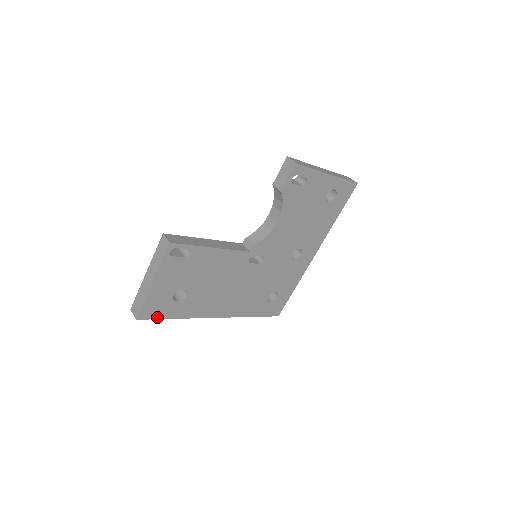
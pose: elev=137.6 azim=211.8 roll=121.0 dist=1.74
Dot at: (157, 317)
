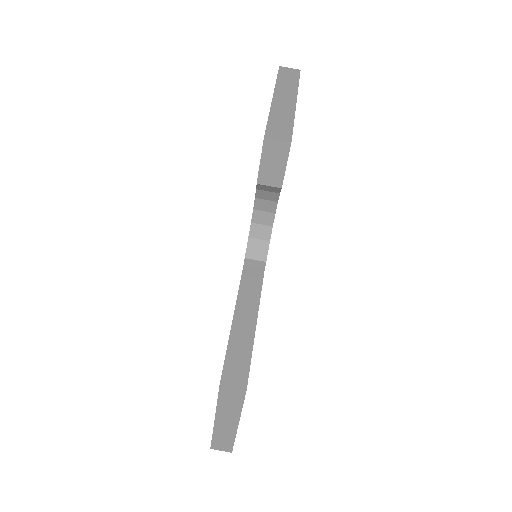
Dot at: occluded
